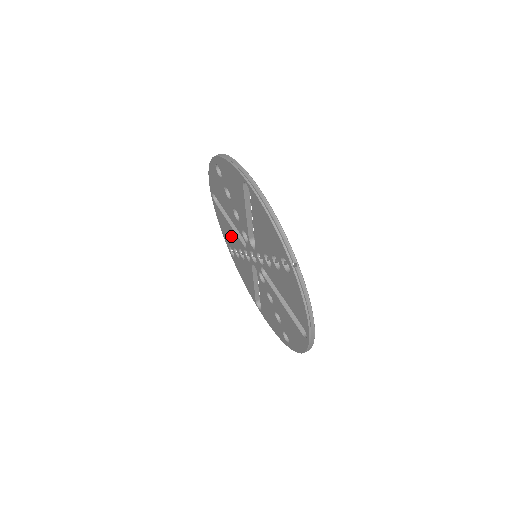
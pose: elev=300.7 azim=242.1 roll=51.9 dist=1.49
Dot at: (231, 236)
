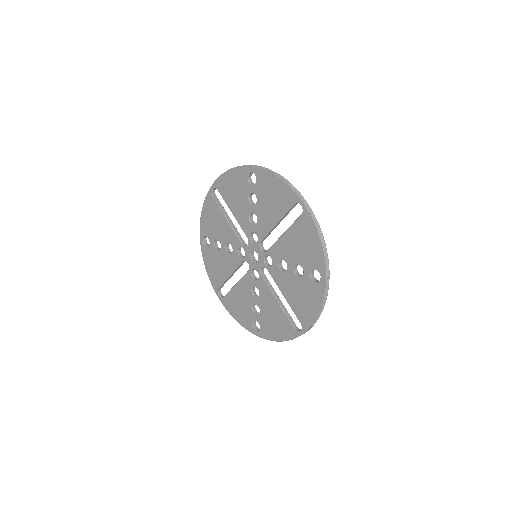
Dot at: (244, 298)
